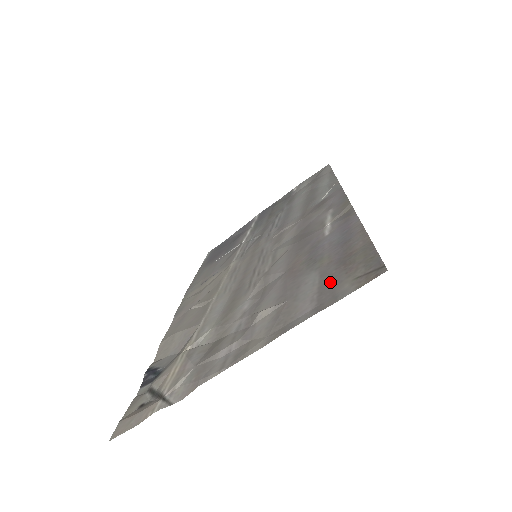
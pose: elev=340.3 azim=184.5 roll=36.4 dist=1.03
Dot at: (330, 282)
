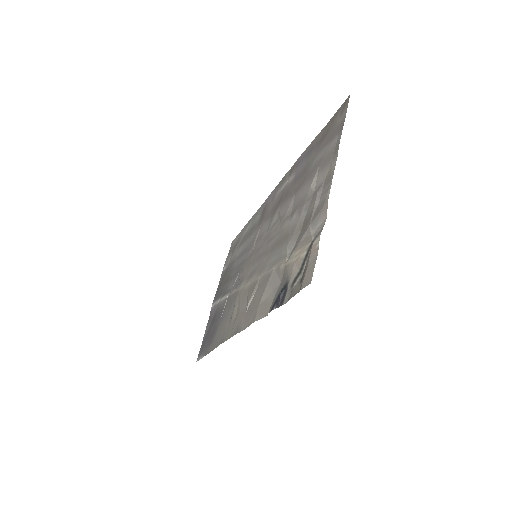
Dot at: (330, 136)
